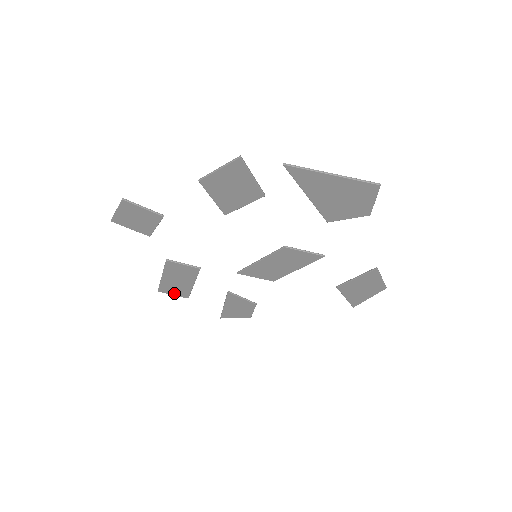
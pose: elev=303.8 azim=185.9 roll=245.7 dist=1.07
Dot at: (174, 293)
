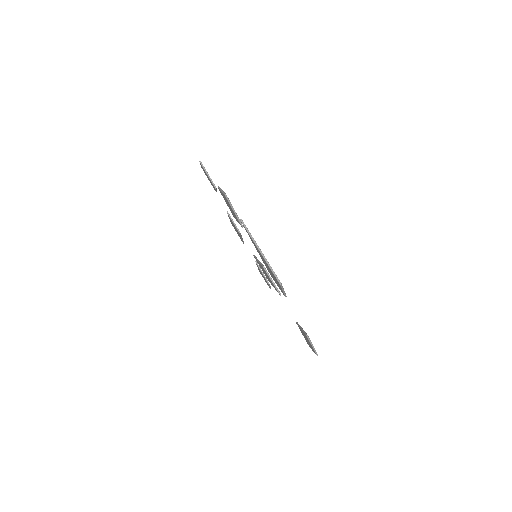
Dot at: (237, 233)
